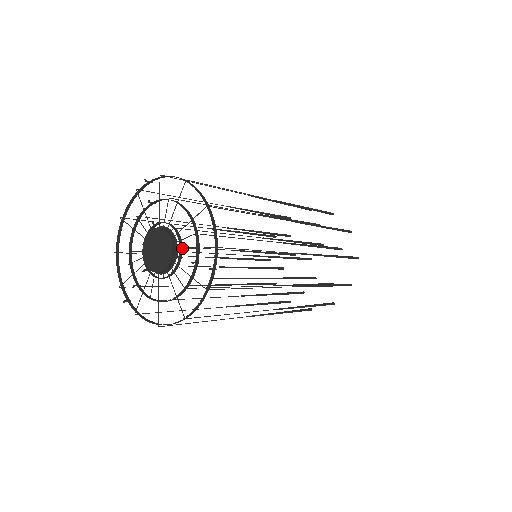
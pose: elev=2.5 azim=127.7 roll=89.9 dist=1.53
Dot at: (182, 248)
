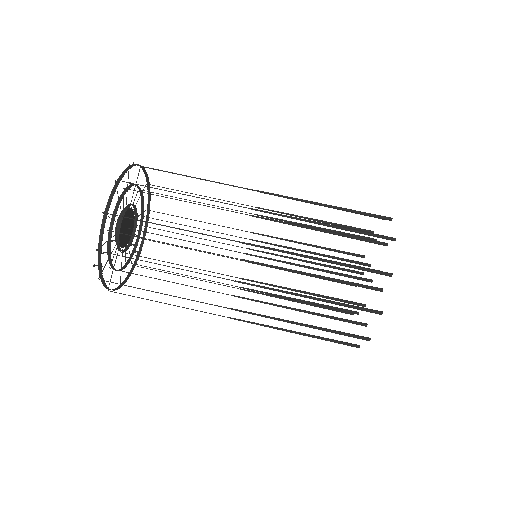
Dot at: (119, 235)
